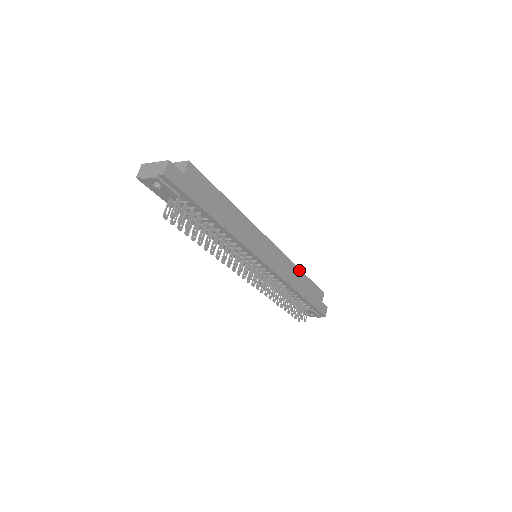
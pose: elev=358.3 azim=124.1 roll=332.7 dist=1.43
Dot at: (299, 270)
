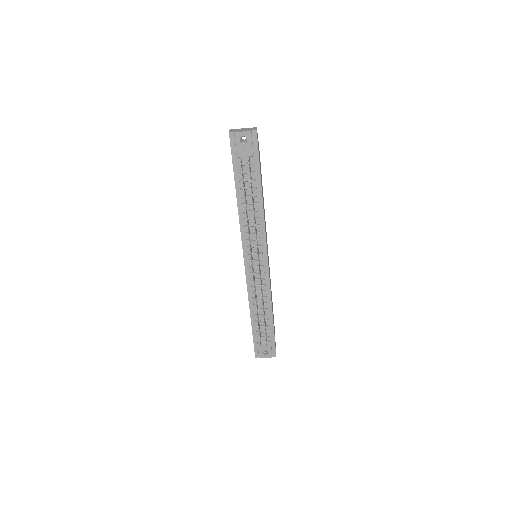
Dot at: occluded
